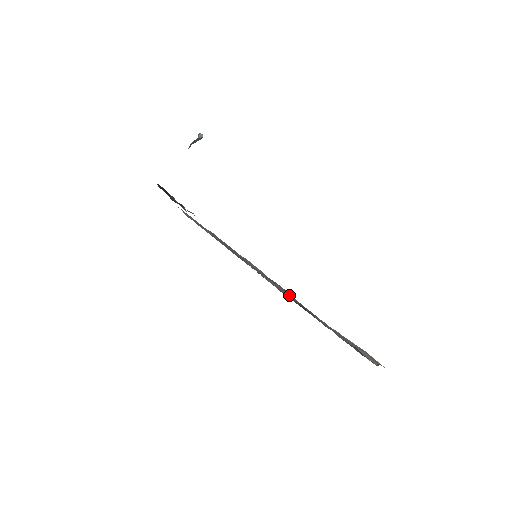
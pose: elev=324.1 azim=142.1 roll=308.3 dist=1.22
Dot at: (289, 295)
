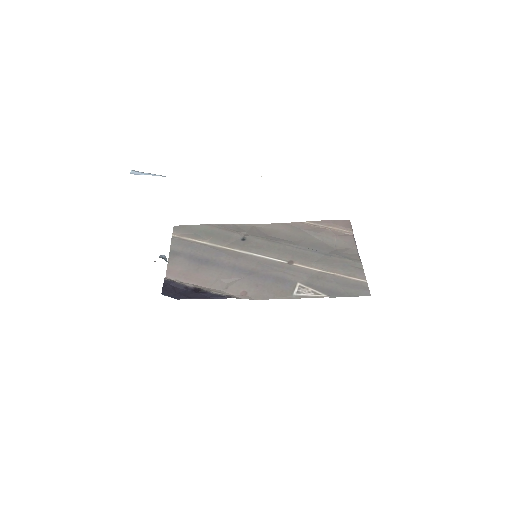
Dot at: (299, 260)
